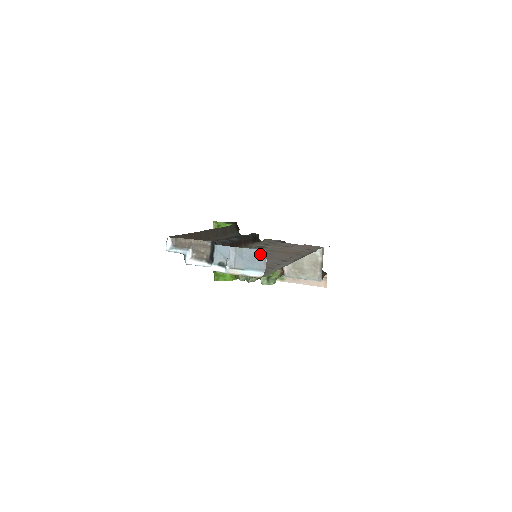
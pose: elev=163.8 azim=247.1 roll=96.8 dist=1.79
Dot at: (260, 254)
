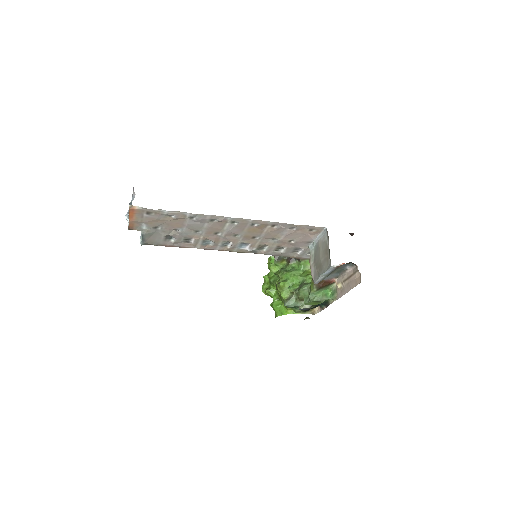
Dot at: (133, 193)
